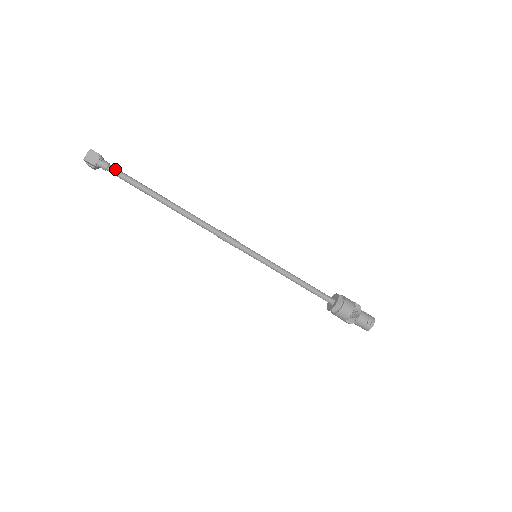
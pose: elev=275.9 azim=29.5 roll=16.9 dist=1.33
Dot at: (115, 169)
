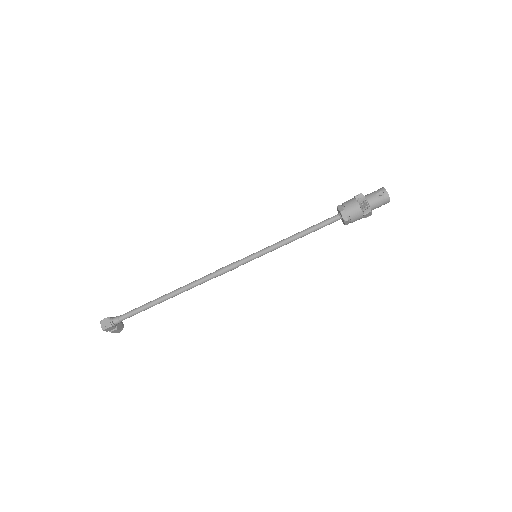
Dot at: (123, 315)
